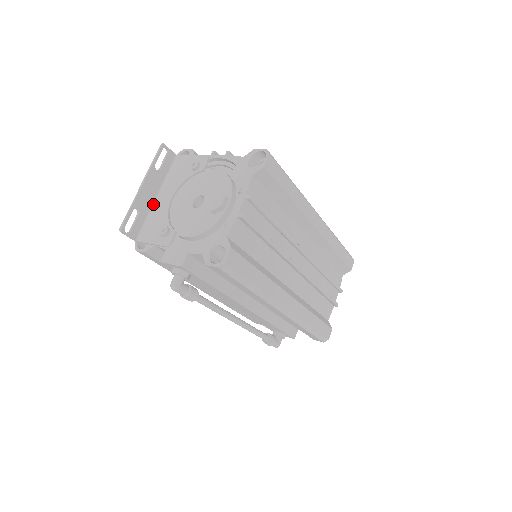
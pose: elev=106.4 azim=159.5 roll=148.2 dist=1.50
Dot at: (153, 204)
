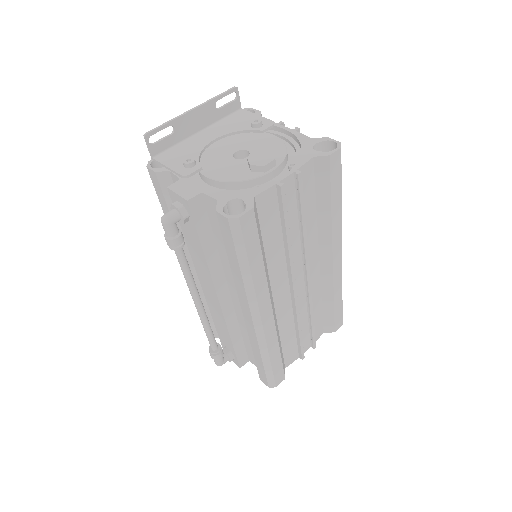
Dot at: (192, 136)
